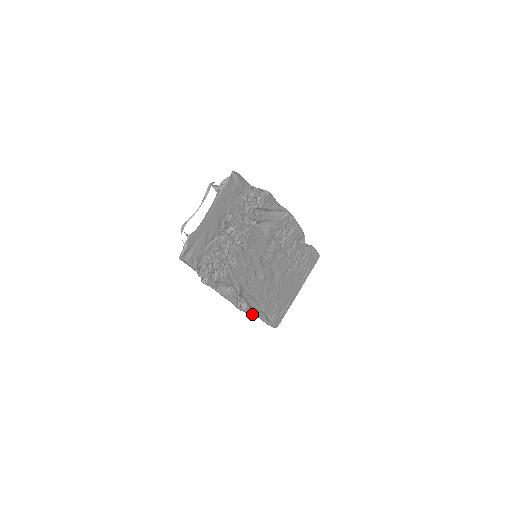
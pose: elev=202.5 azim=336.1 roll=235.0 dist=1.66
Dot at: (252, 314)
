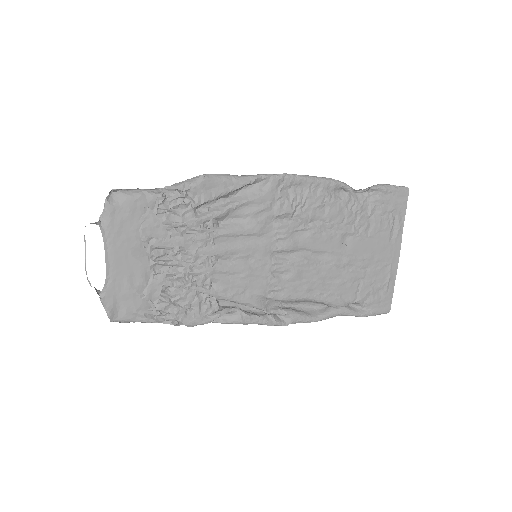
Dot at: (314, 320)
